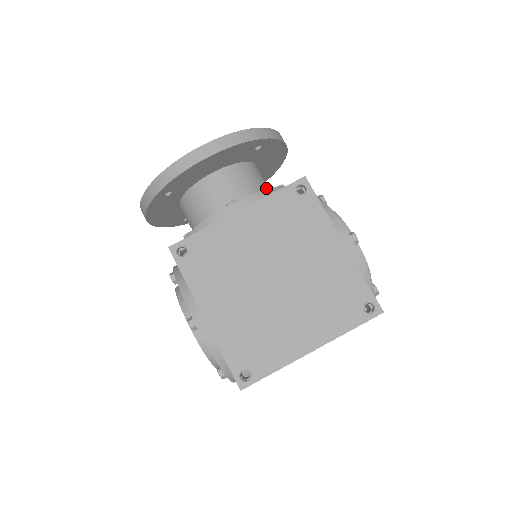
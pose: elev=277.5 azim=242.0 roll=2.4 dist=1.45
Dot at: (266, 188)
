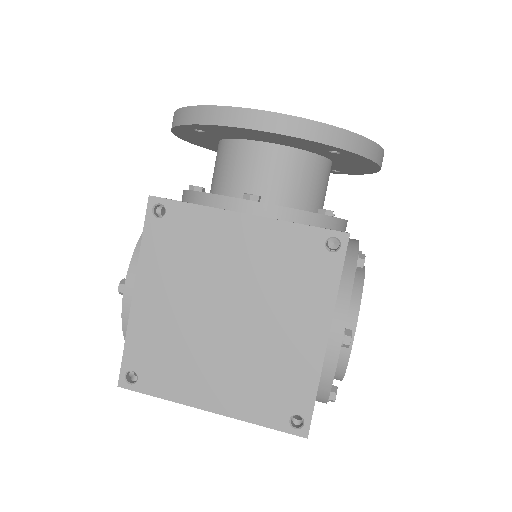
Dot at: (316, 198)
